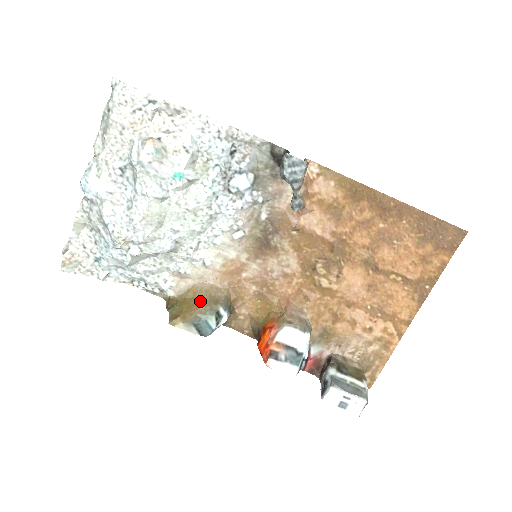
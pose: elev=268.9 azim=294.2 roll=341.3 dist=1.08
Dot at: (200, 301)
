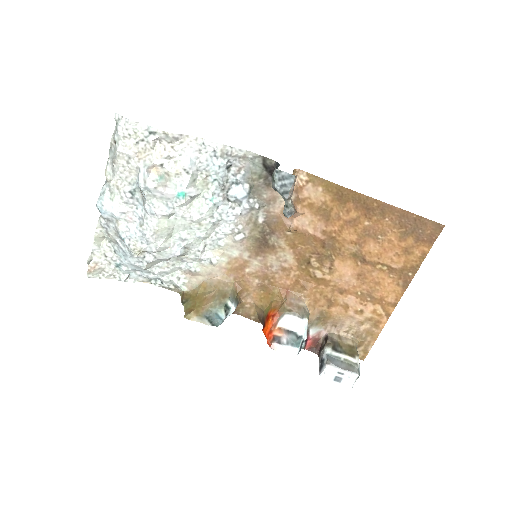
Dot at: (210, 296)
